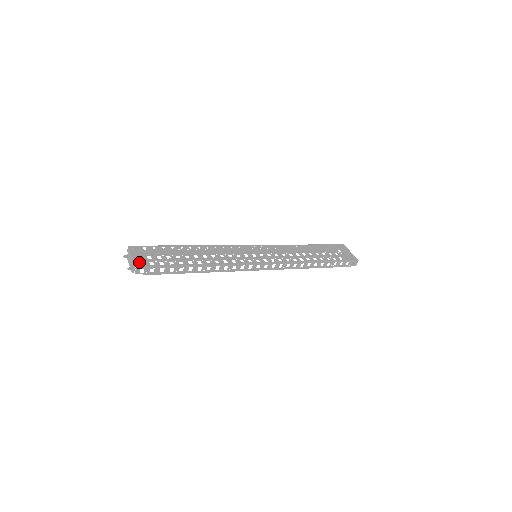
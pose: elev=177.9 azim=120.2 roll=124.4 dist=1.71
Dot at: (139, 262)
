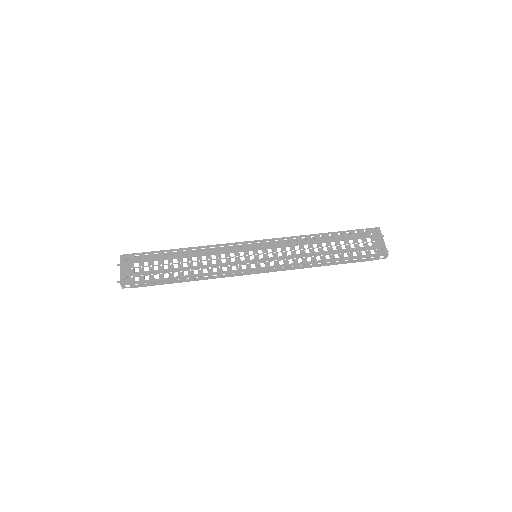
Dot at: (124, 279)
